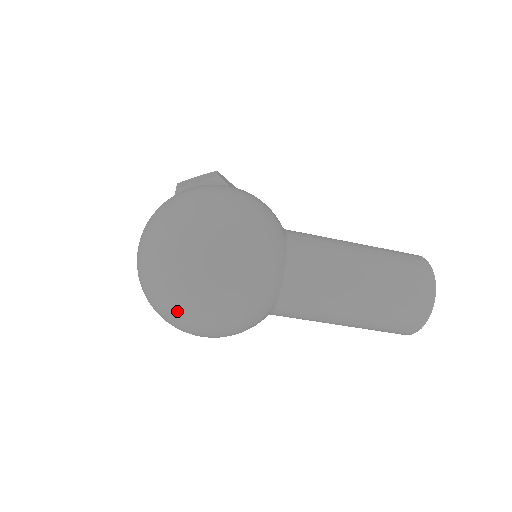
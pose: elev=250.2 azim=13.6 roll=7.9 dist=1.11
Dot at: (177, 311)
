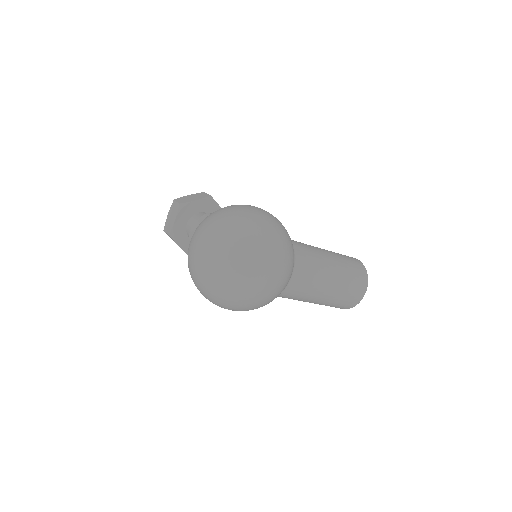
Dot at: (235, 290)
